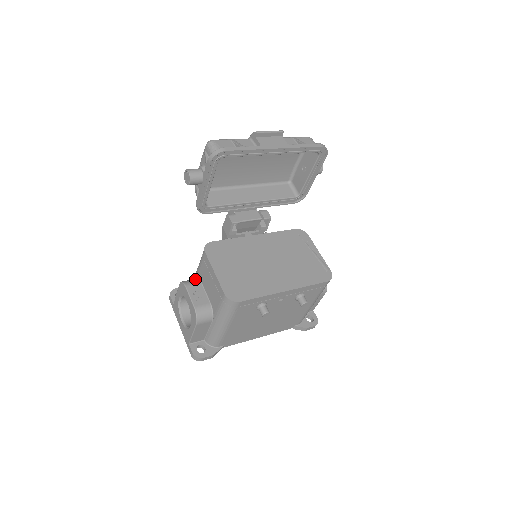
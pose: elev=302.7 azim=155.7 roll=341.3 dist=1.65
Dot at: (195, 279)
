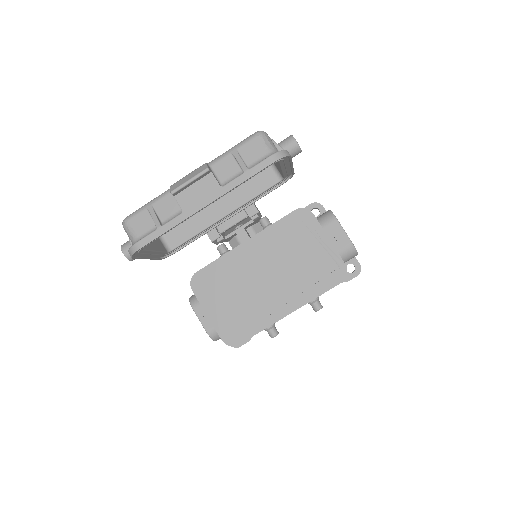
Dot at: occluded
